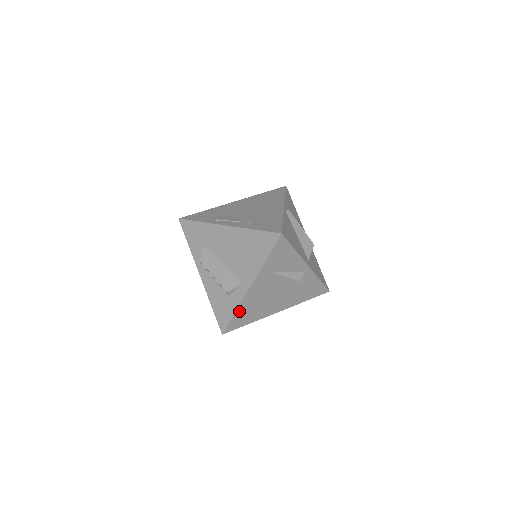
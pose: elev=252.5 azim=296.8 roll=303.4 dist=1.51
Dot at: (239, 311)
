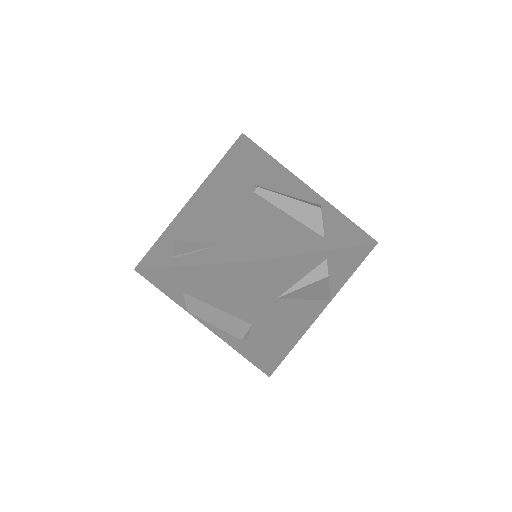
Dot at: (271, 350)
